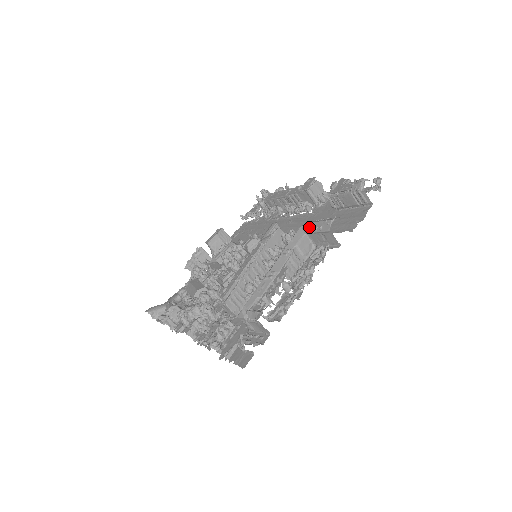
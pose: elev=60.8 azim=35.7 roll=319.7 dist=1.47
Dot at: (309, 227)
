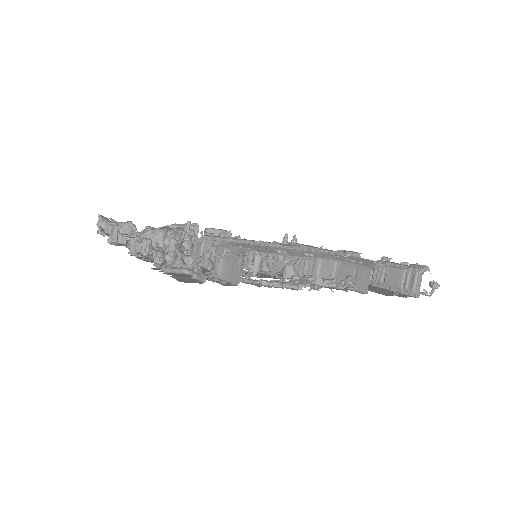
Dot at: (346, 257)
